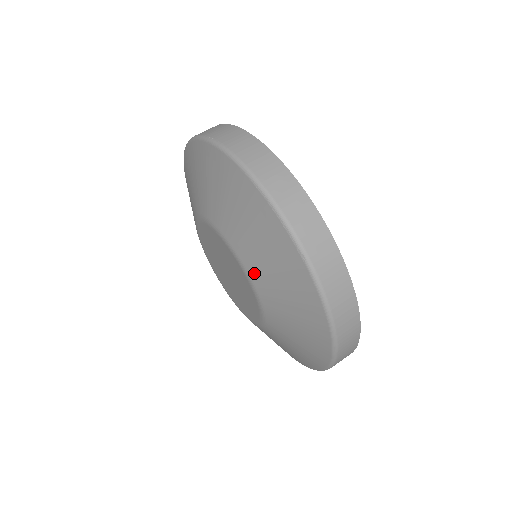
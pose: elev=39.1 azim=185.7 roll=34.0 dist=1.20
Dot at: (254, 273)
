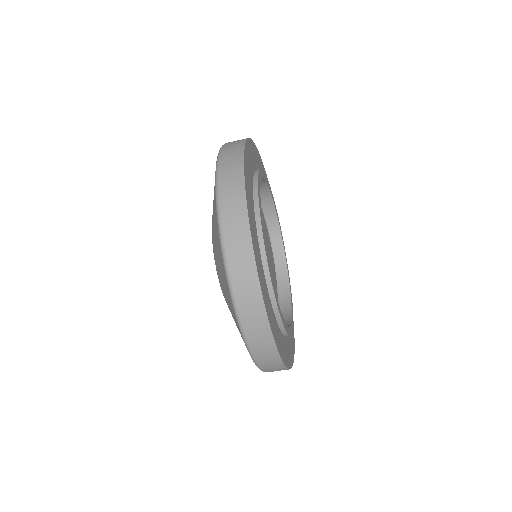
Dot at: (219, 277)
